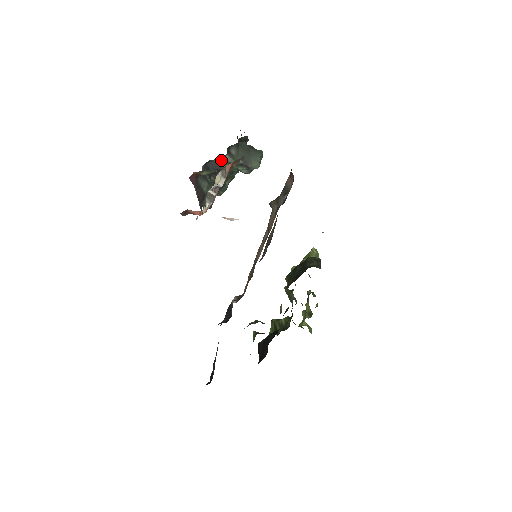
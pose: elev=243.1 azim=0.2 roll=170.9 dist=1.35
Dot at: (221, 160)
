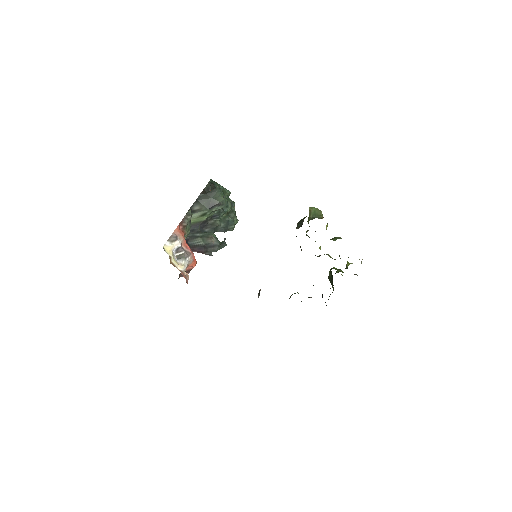
Dot at: (193, 220)
